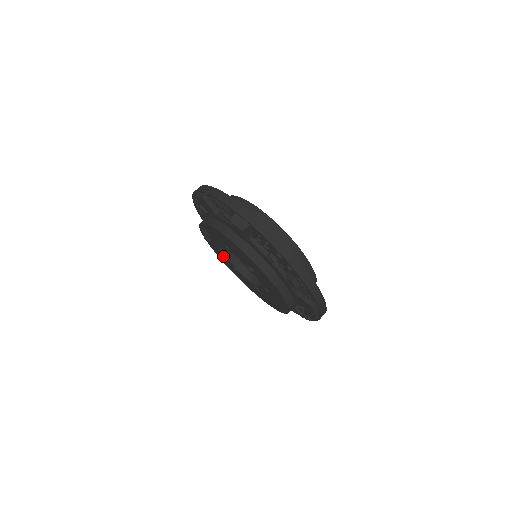
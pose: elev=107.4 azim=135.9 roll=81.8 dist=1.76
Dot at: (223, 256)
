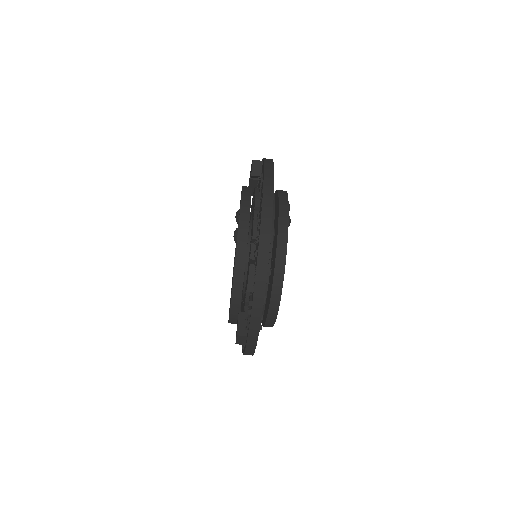
Dot at: occluded
